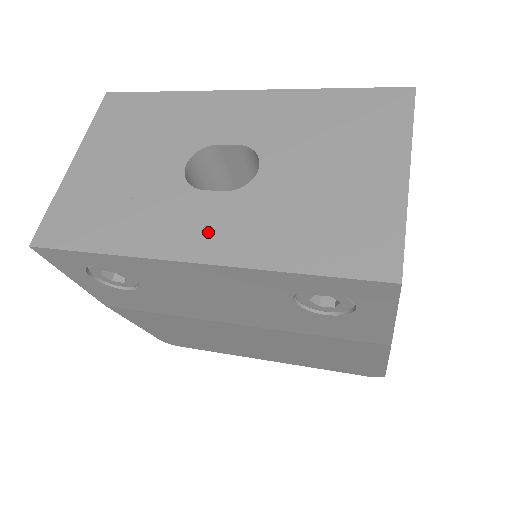
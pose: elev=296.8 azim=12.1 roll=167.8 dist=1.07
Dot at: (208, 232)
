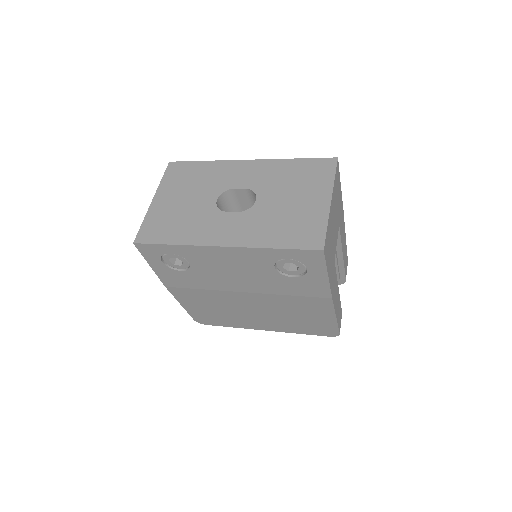
Dot at: (230, 232)
